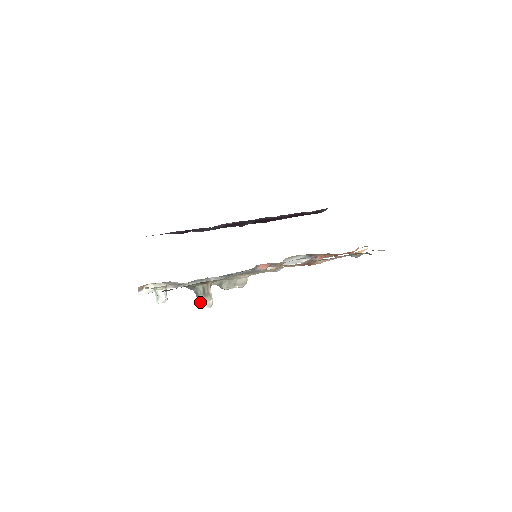
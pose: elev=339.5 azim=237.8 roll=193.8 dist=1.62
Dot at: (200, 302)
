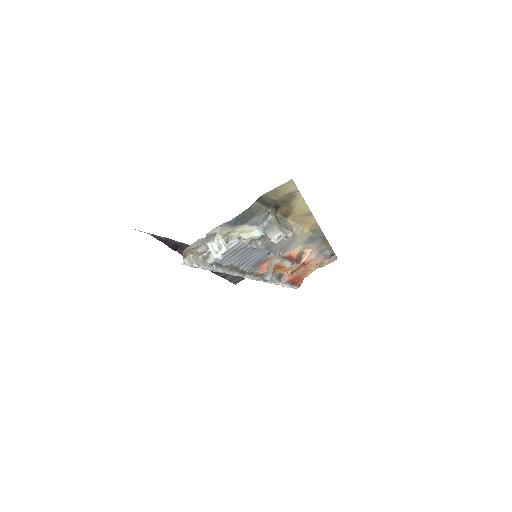
Dot at: (278, 228)
